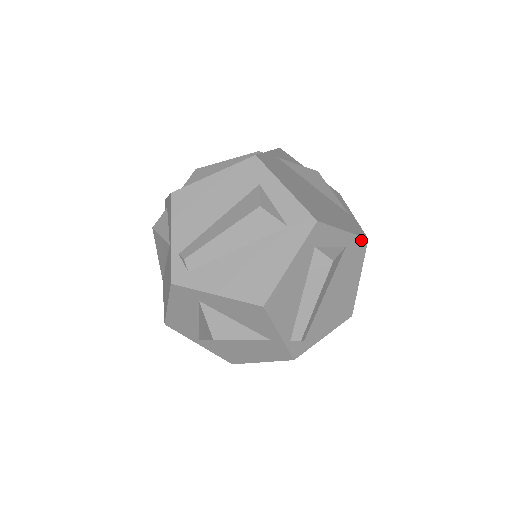
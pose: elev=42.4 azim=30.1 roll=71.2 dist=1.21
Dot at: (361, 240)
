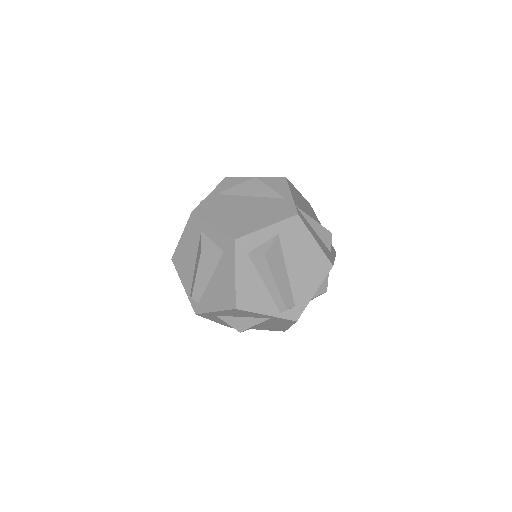
Dot at: (291, 220)
